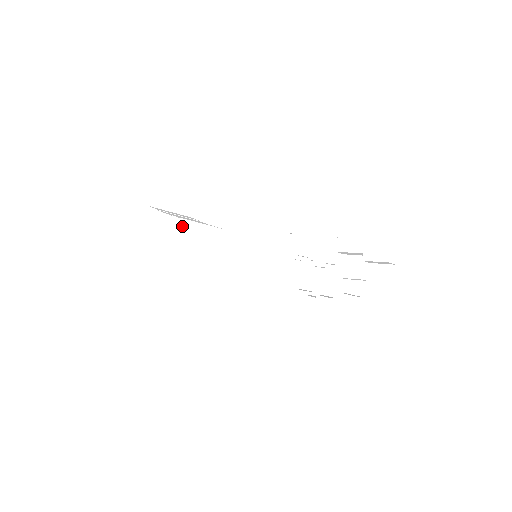
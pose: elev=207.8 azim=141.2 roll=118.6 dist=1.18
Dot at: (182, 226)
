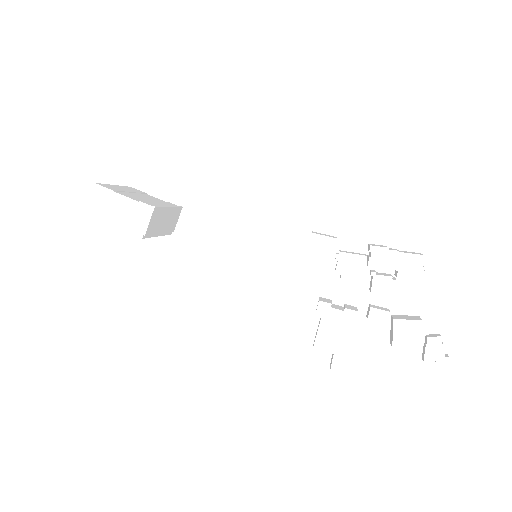
Dot at: (154, 215)
